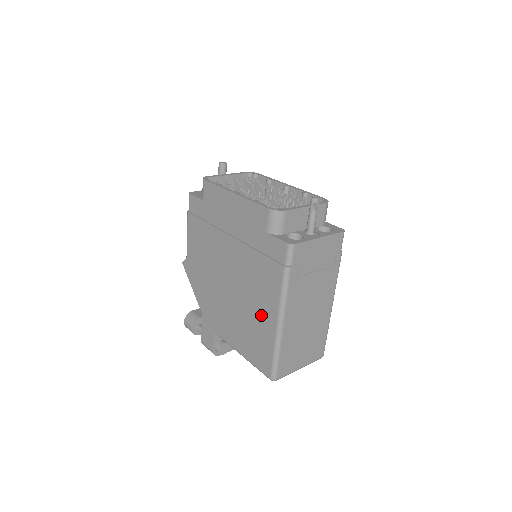
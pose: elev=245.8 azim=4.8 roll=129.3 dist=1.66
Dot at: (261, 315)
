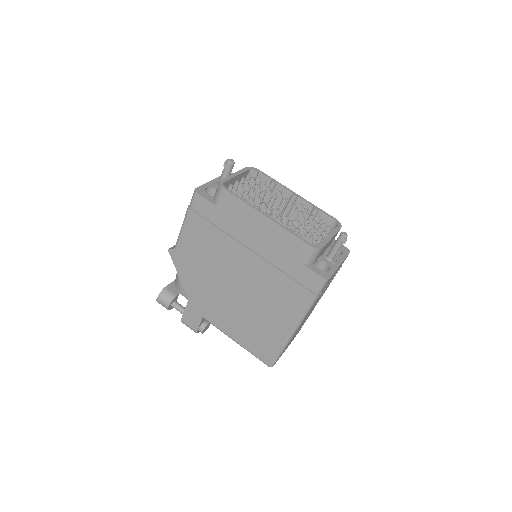
Dot at: (273, 321)
